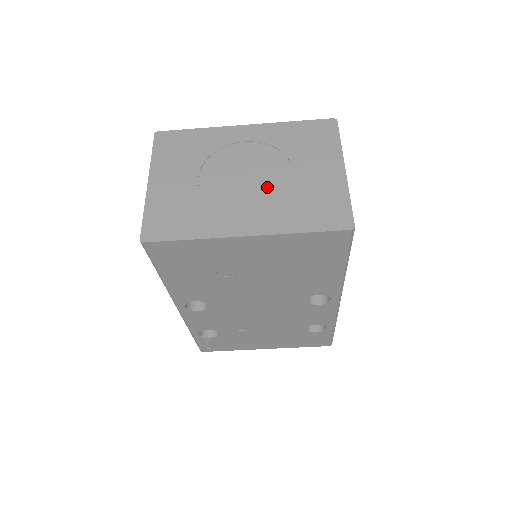
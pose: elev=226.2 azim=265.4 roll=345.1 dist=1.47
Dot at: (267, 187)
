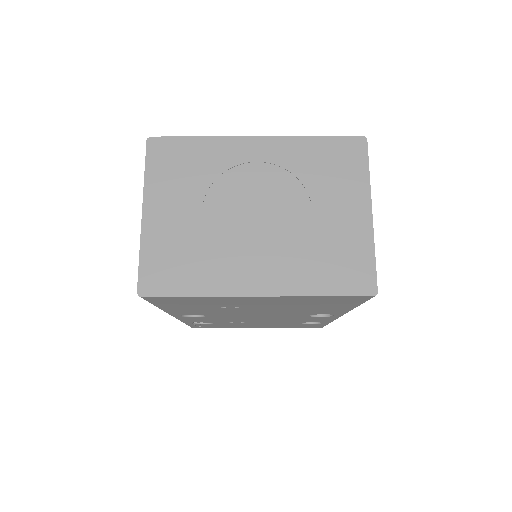
Dot at: (282, 231)
